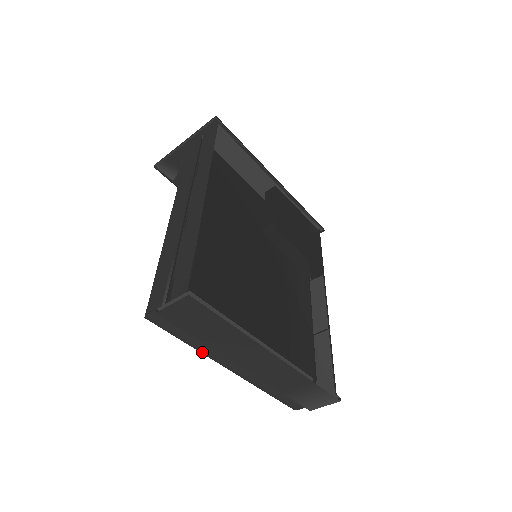
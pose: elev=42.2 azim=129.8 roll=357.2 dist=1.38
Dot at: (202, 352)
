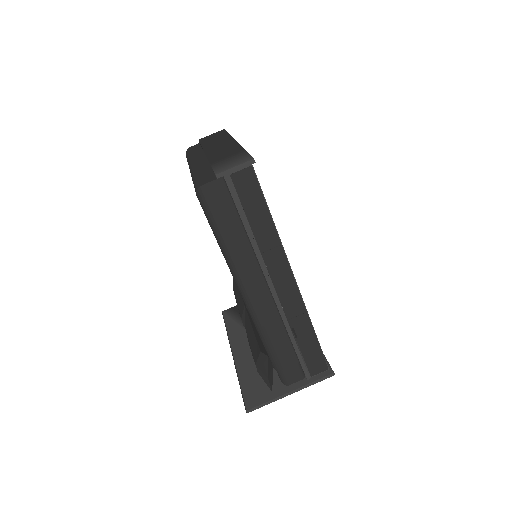
Dot at: occluded
